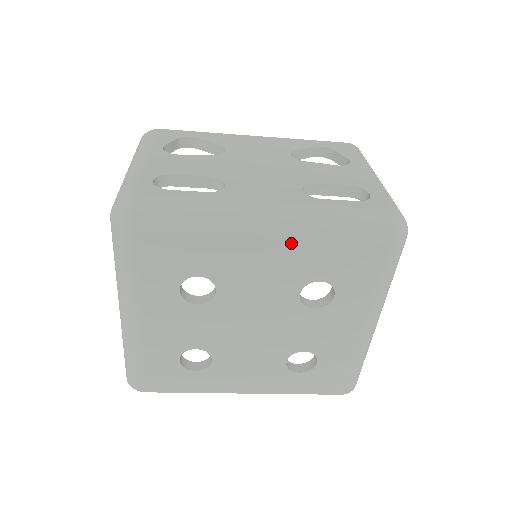
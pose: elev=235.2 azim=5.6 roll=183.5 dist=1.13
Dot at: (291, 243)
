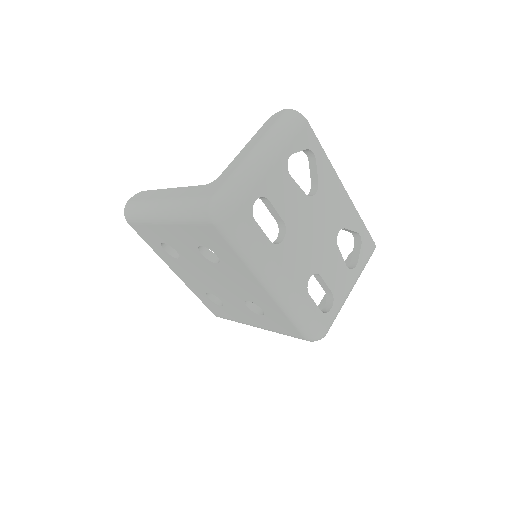
Dot at: (271, 299)
